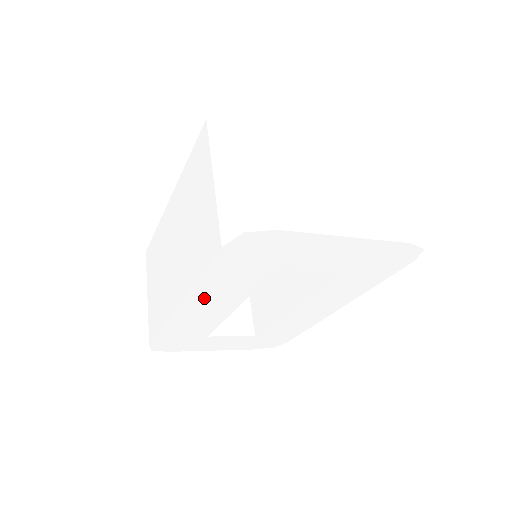
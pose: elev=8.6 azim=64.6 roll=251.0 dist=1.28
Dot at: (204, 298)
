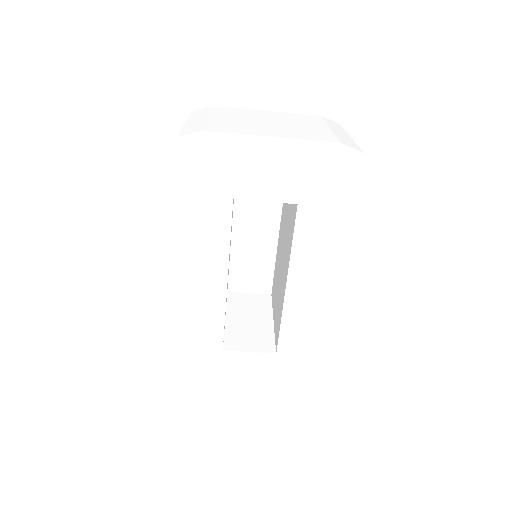
Dot at: (187, 258)
